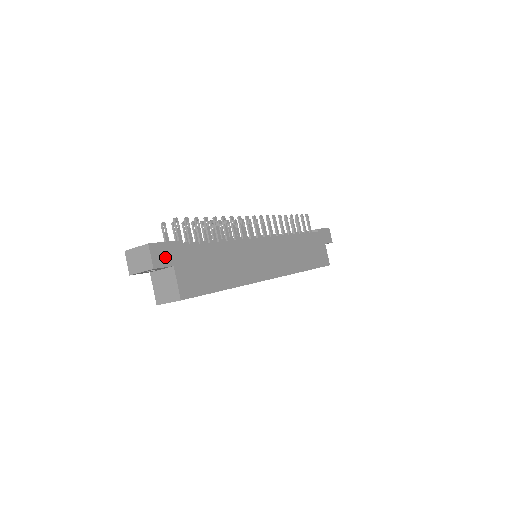
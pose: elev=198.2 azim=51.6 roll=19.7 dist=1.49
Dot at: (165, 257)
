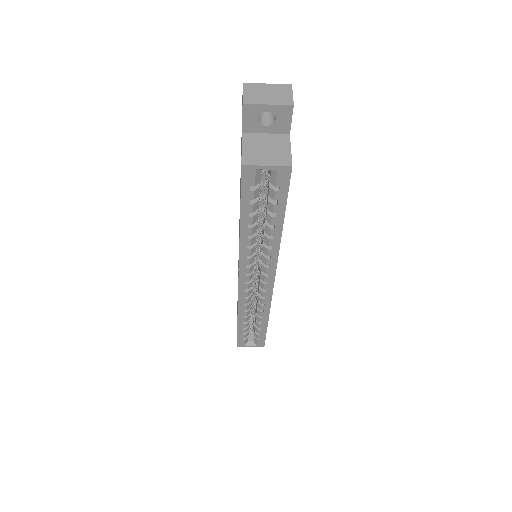
Dot at: occluded
